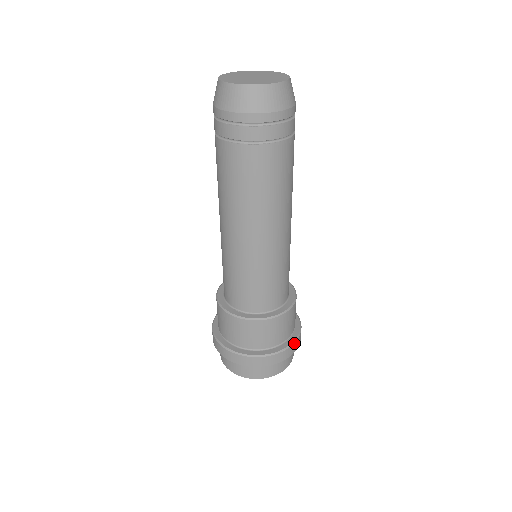
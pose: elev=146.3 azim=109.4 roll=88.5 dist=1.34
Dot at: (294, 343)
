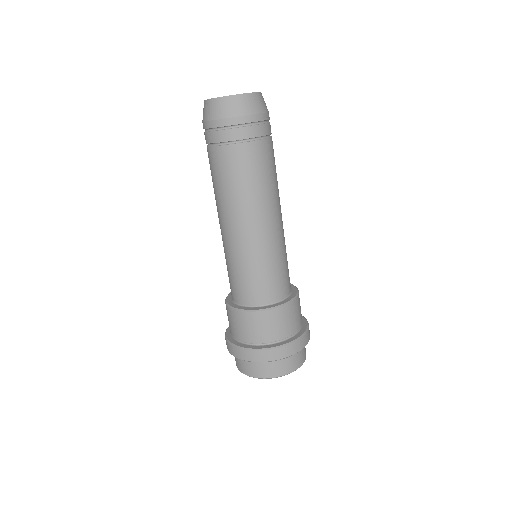
Dot at: (303, 336)
